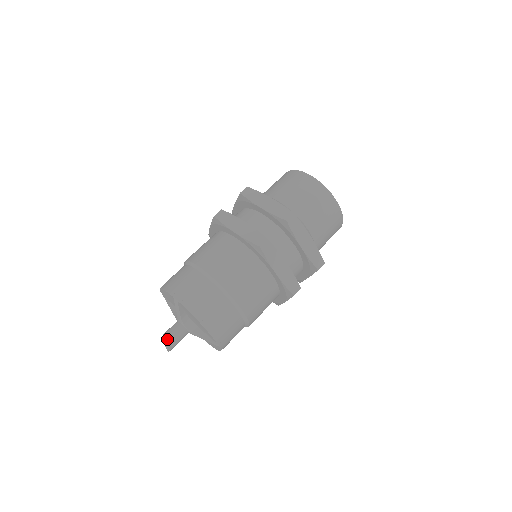
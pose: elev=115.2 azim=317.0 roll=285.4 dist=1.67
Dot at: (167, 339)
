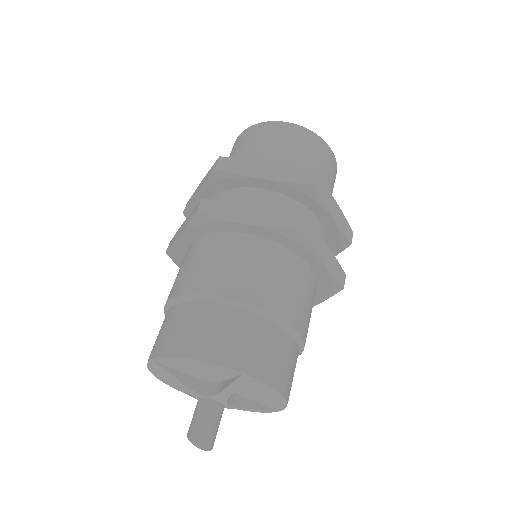
Dot at: (190, 432)
